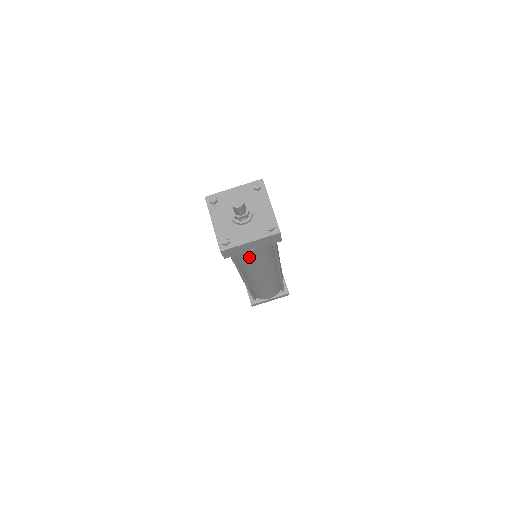
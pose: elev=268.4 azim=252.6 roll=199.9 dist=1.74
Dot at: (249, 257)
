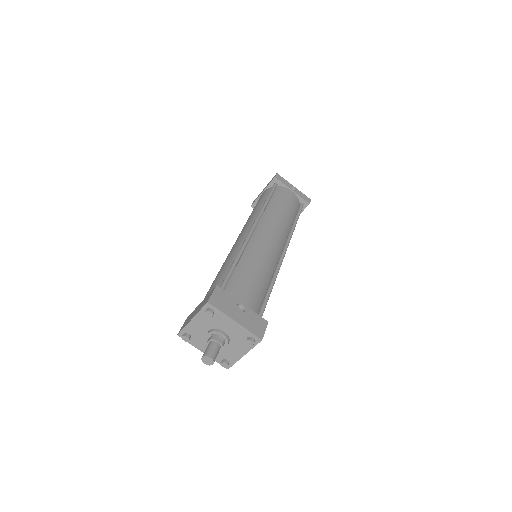
Dot at: occluded
